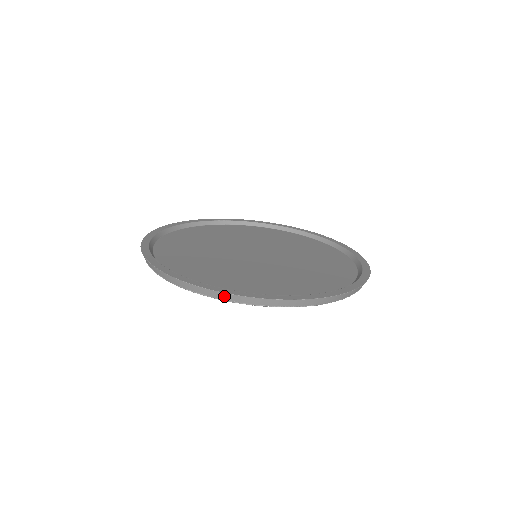
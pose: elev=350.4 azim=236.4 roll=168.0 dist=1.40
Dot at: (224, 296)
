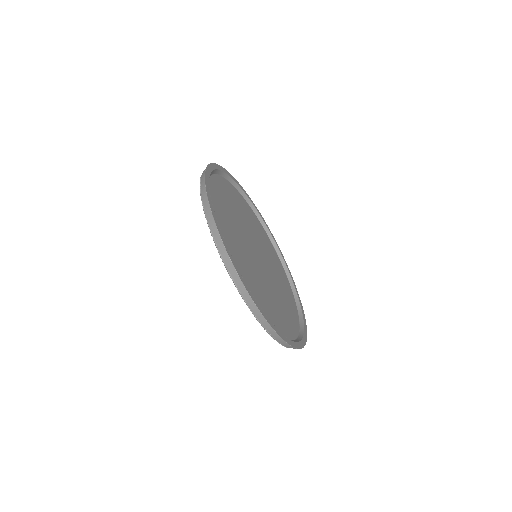
Dot at: (258, 314)
